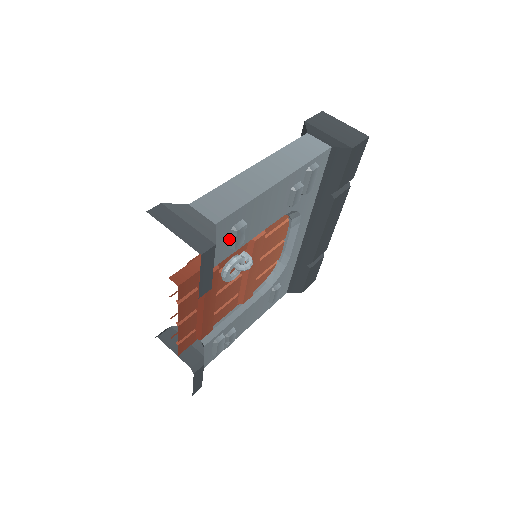
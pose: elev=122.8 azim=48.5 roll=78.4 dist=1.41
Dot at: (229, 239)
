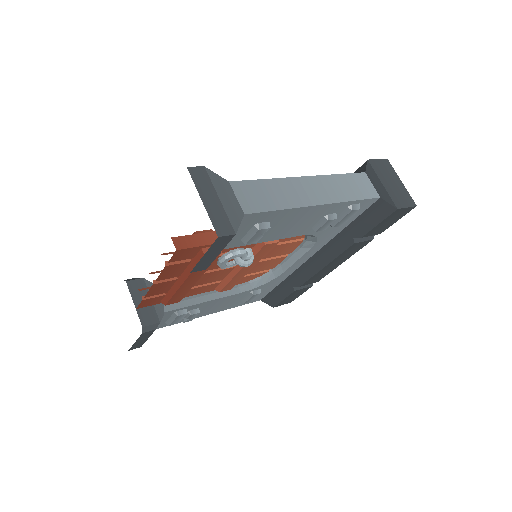
Dot at: (247, 232)
